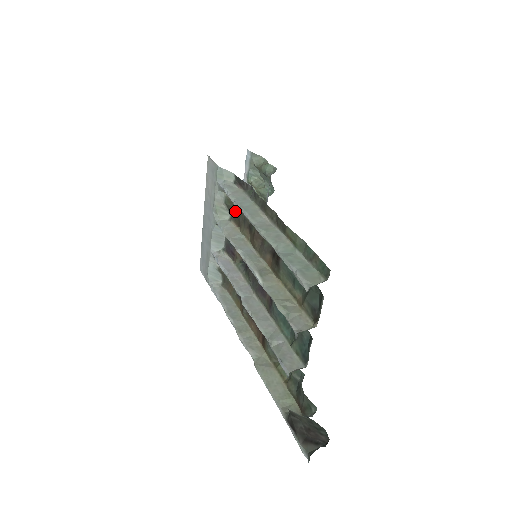
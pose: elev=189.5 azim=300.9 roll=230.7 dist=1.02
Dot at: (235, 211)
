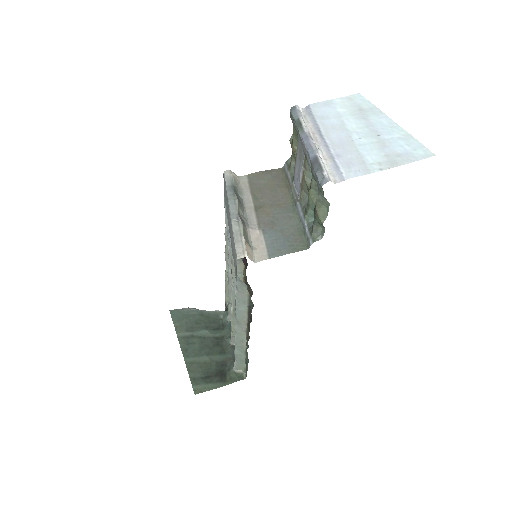
Dot at: occluded
